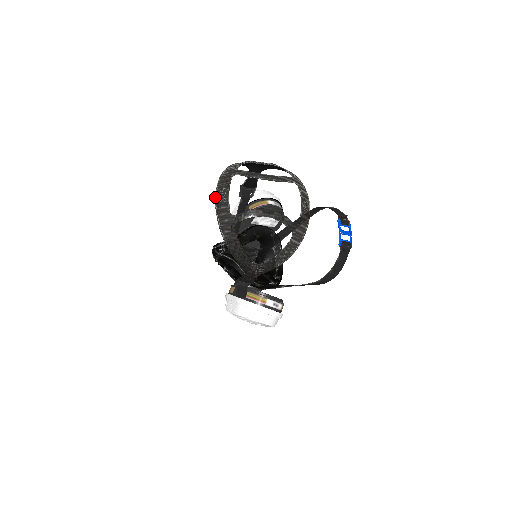
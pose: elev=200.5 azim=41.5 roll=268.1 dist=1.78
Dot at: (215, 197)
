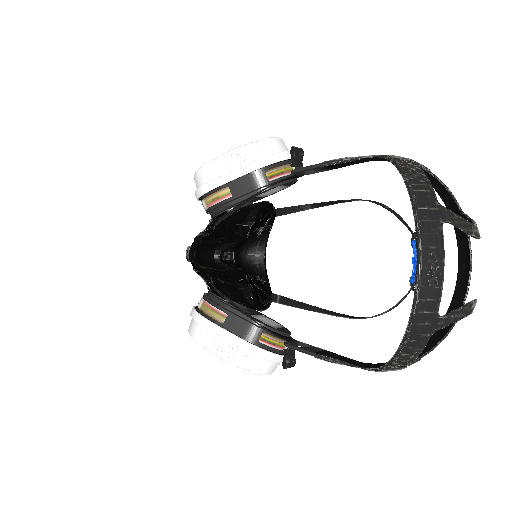
Dot at: (420, 274)
